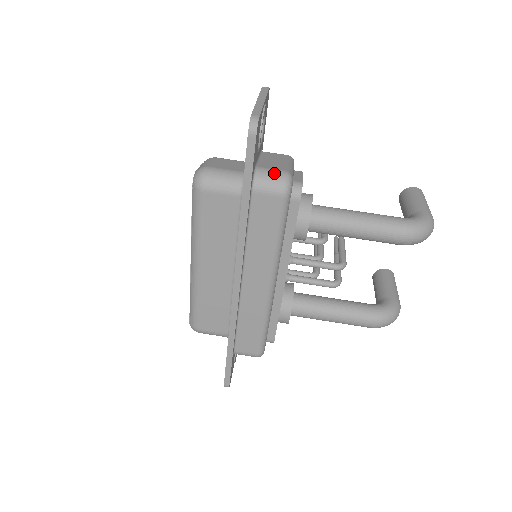
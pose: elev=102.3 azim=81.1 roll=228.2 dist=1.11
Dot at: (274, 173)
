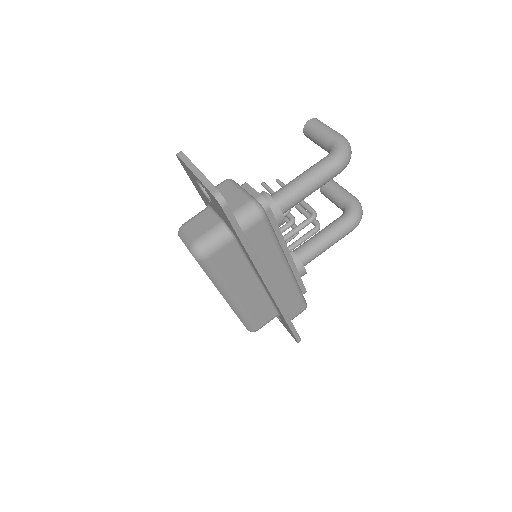
Dot at: (246, 209)
